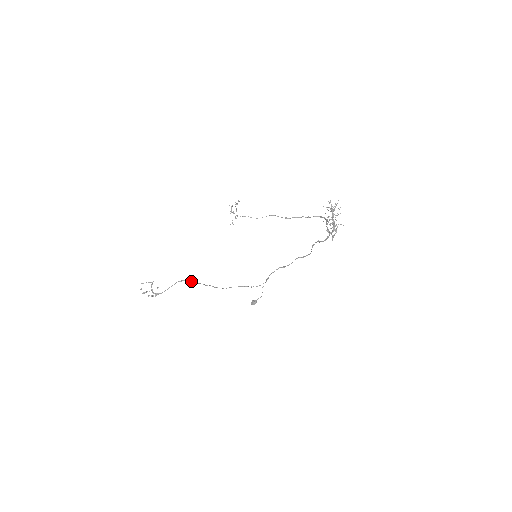
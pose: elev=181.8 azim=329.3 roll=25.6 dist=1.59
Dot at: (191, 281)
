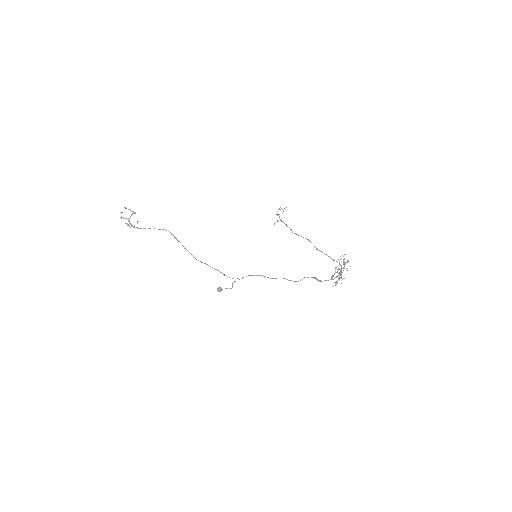
Dot at: occluded
